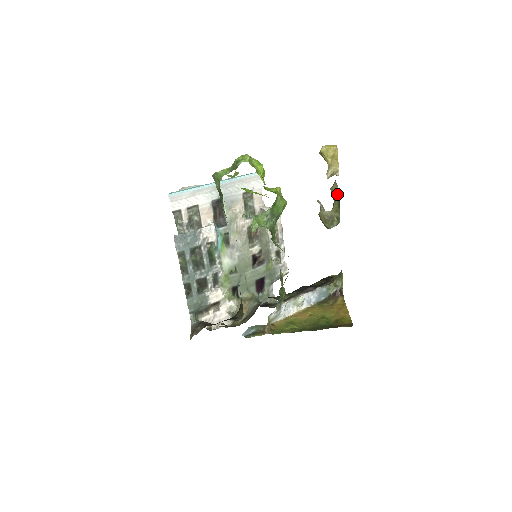
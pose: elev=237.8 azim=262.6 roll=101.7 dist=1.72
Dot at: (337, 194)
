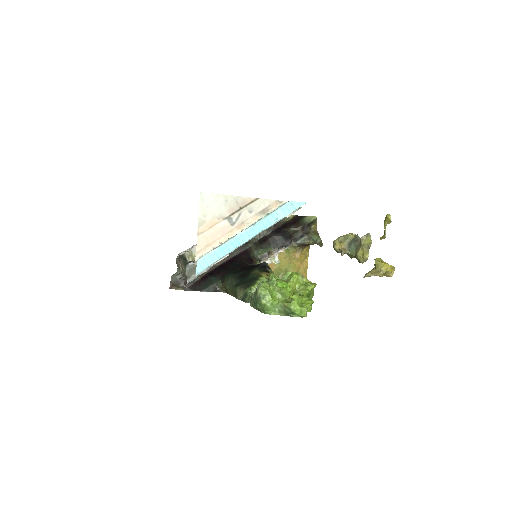
Dot at: (362, 262)
